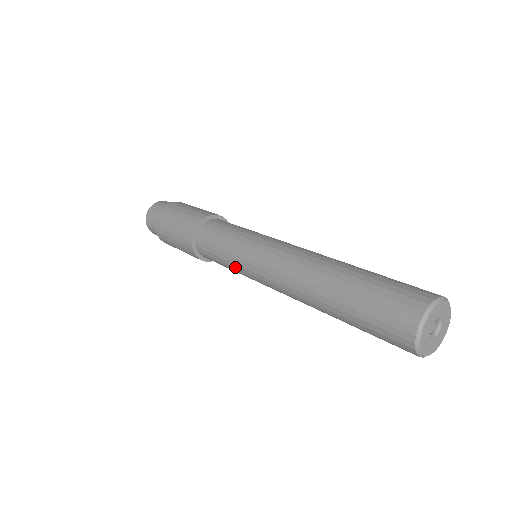
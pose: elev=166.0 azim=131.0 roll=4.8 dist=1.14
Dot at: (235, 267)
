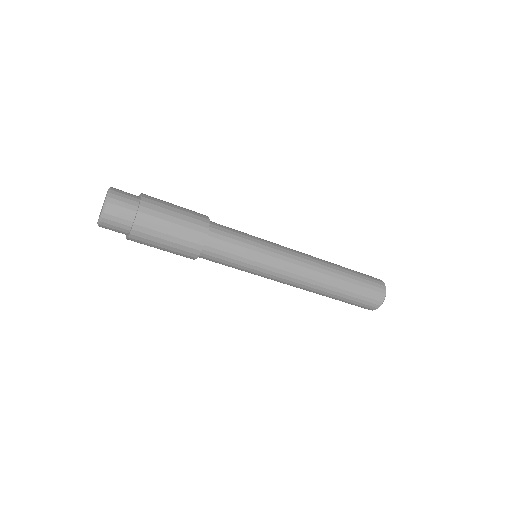
Dot at: occluded
